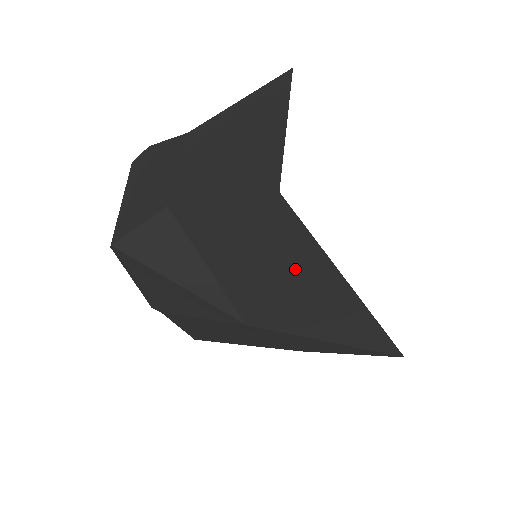
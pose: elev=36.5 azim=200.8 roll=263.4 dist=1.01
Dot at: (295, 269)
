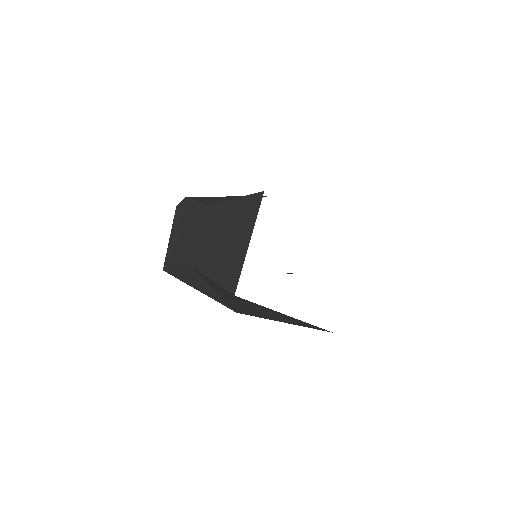
Dot at: (254, 308)
